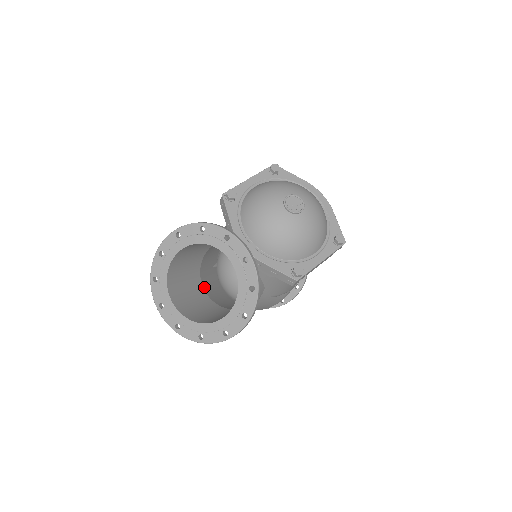
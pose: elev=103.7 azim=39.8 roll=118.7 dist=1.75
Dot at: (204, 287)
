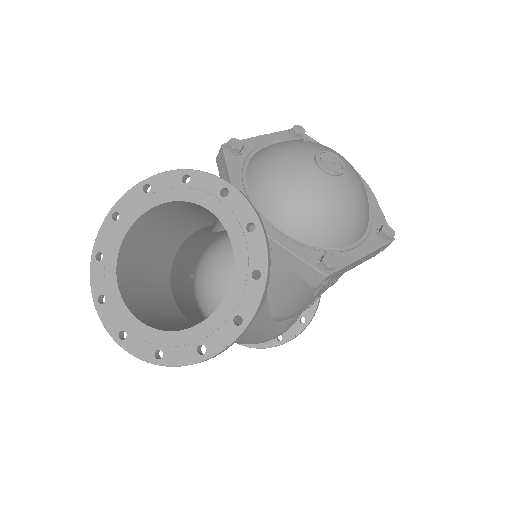
Dot at: (174, 294)
